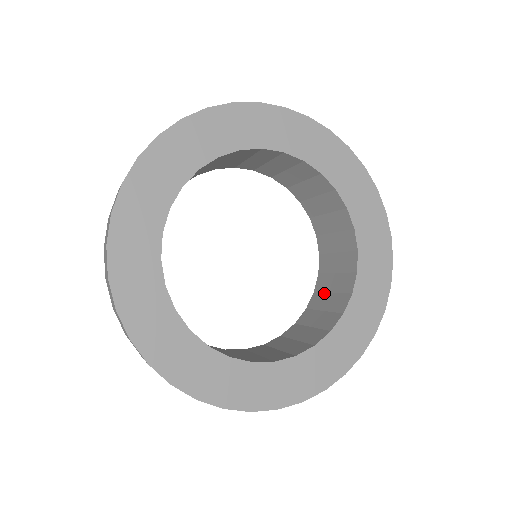
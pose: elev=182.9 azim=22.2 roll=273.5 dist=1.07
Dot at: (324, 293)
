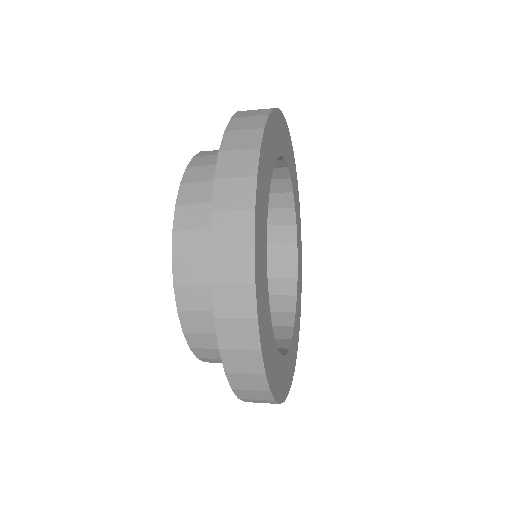
Dot at: occluded
